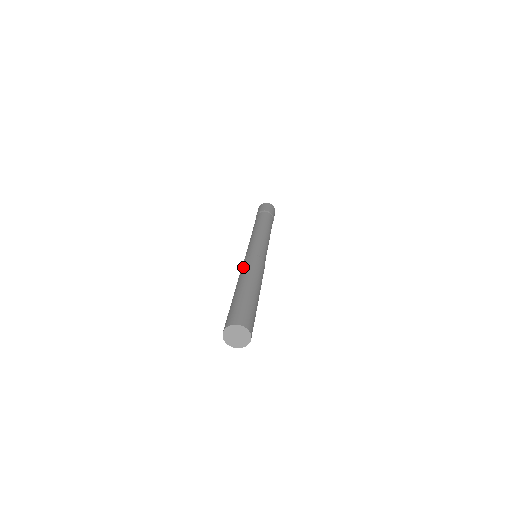
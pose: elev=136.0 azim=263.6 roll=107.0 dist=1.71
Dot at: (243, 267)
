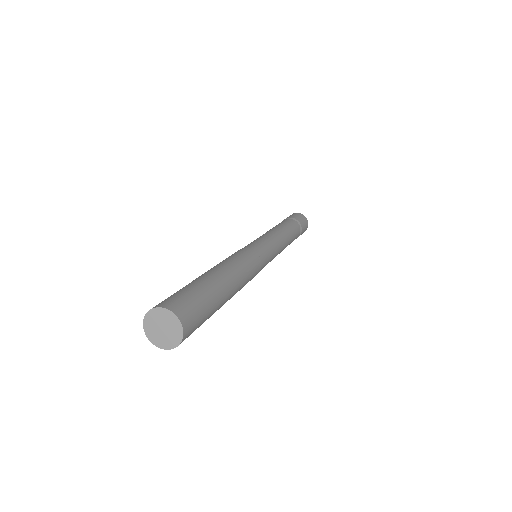
Dot at: (226, 258)
